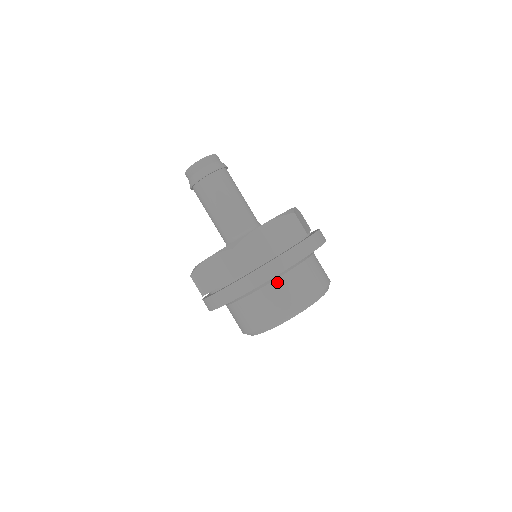
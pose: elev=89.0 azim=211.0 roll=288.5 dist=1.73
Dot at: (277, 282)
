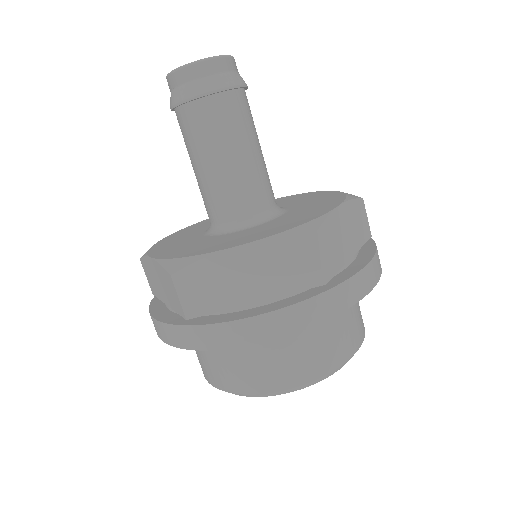
Dot at: occluded
